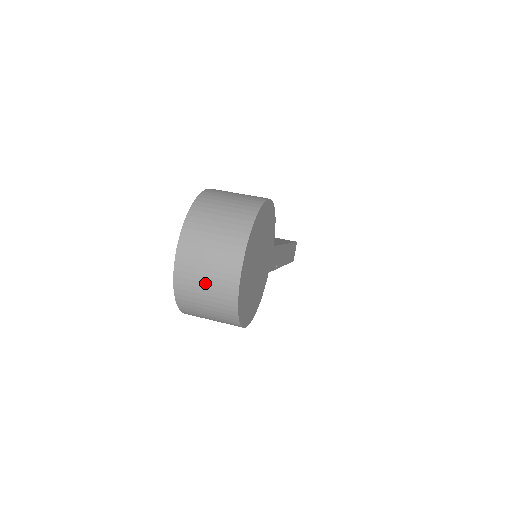
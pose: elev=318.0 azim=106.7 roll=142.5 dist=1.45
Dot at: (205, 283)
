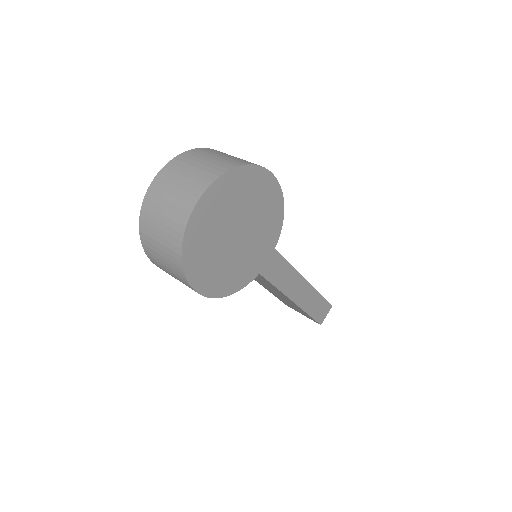
Dot at: (165, 208)
